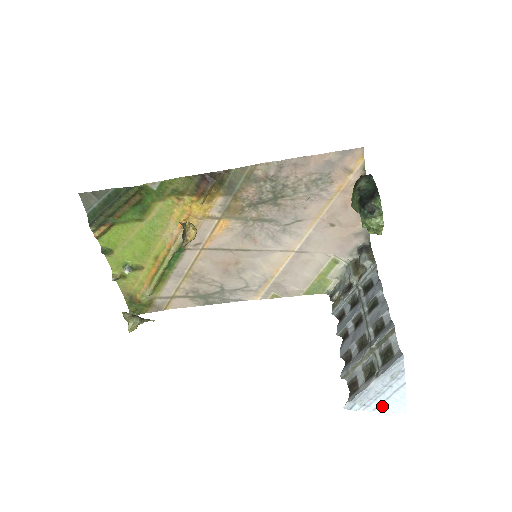
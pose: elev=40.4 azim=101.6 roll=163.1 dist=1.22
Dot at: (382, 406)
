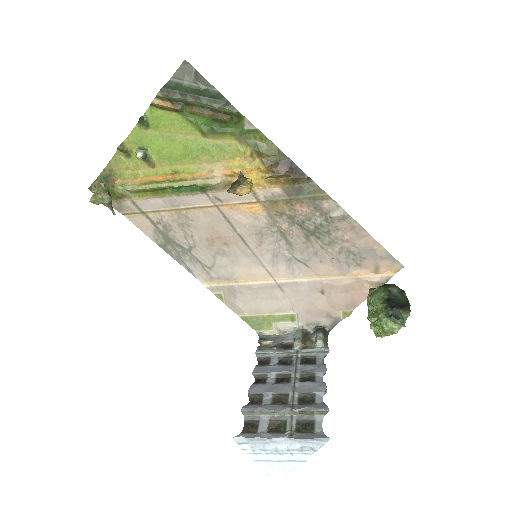
Dot at: (266, 463)
